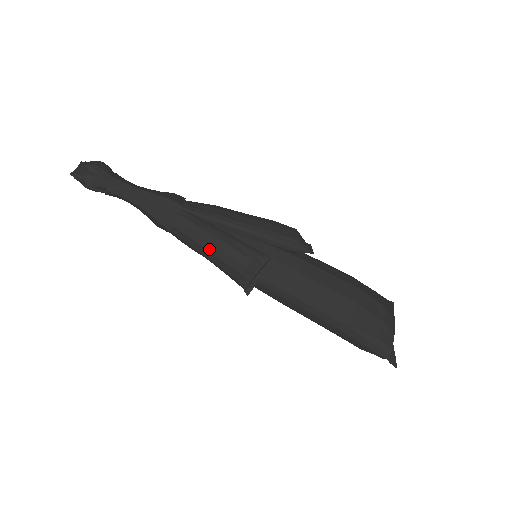
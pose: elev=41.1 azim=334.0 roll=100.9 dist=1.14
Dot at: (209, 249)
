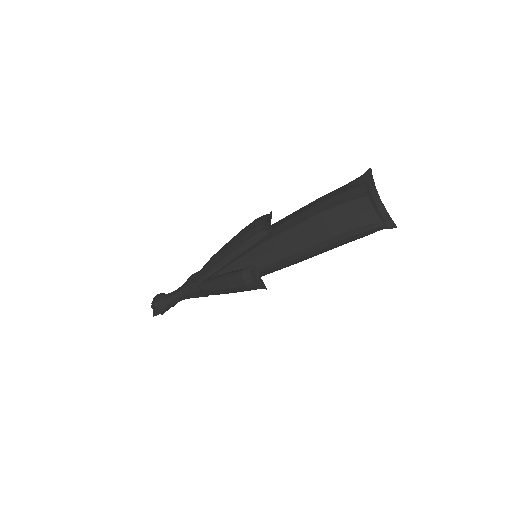
Dot at: (225, 292)
